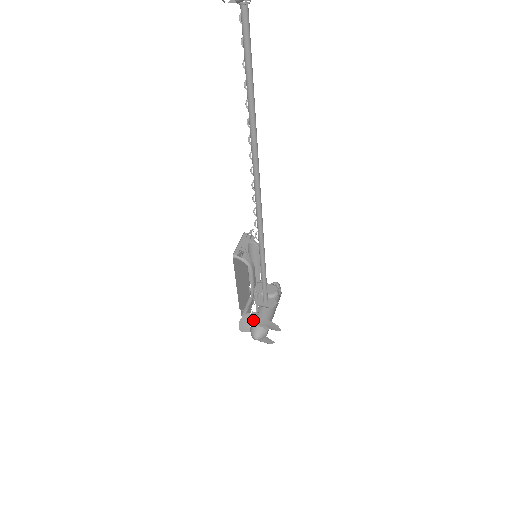
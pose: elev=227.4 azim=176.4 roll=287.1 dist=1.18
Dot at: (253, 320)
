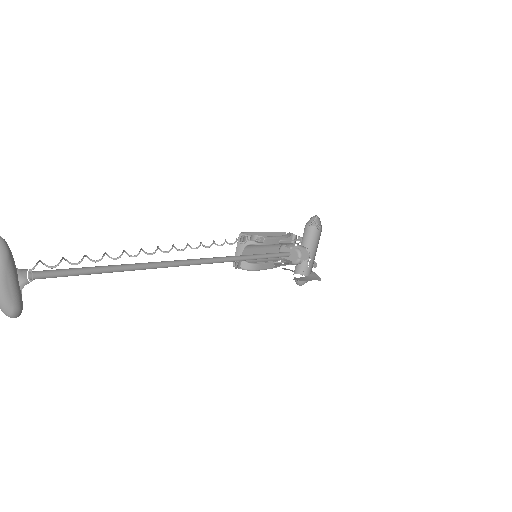
Dot at: (293, 271)
